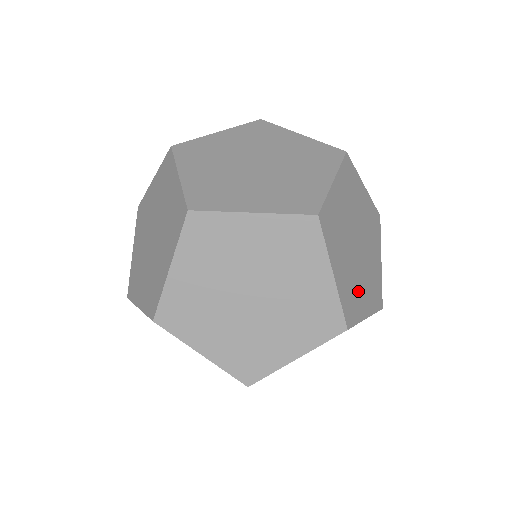
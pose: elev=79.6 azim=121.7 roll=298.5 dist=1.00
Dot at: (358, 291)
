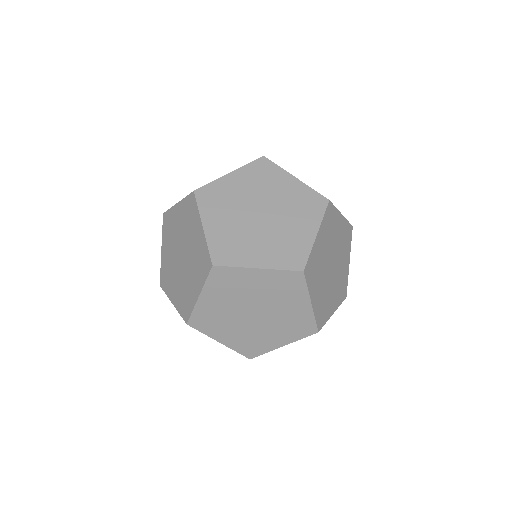
Dot at: occluded
